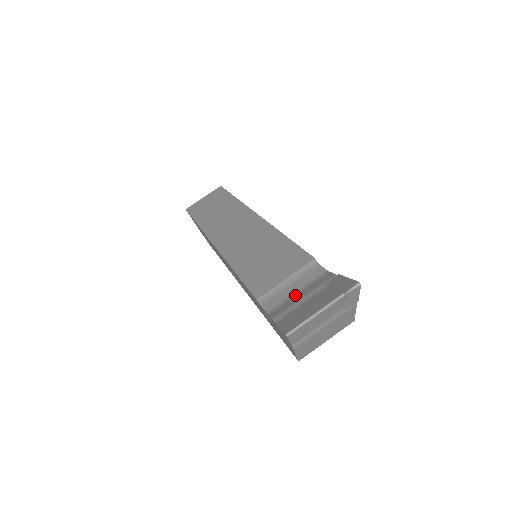
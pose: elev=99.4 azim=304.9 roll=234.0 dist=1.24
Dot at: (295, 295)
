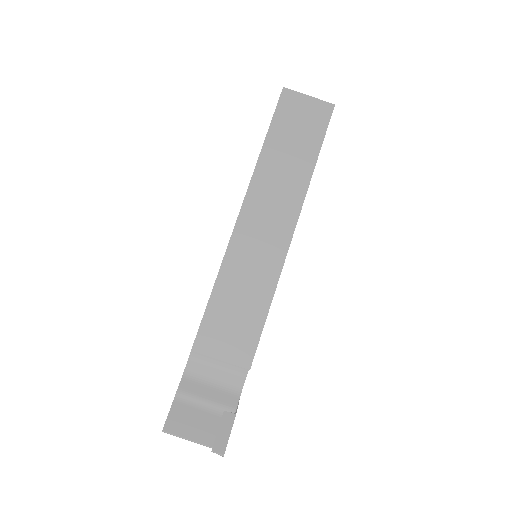
Dot at: (208, 385)
